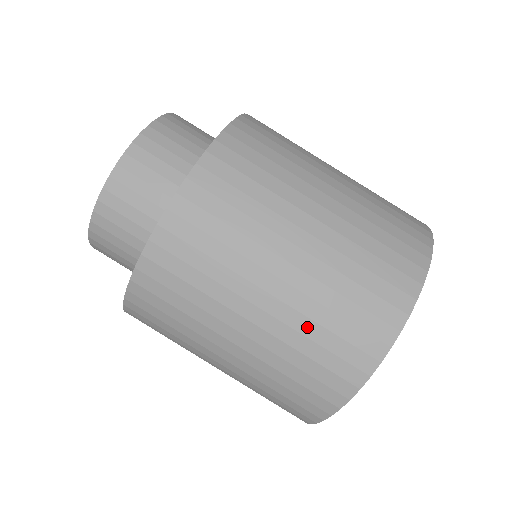
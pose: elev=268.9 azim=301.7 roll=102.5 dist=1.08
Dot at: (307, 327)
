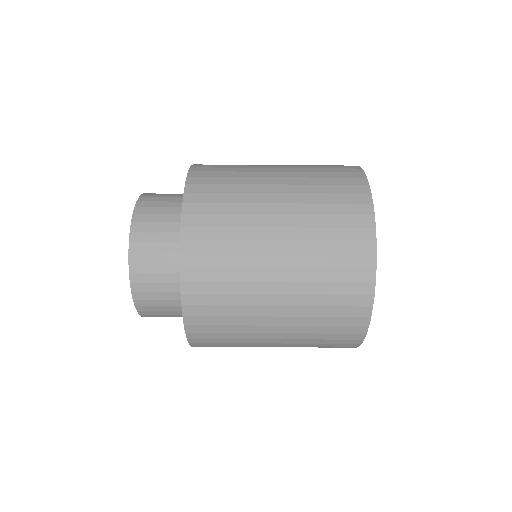
Dot at: (313, 311)
